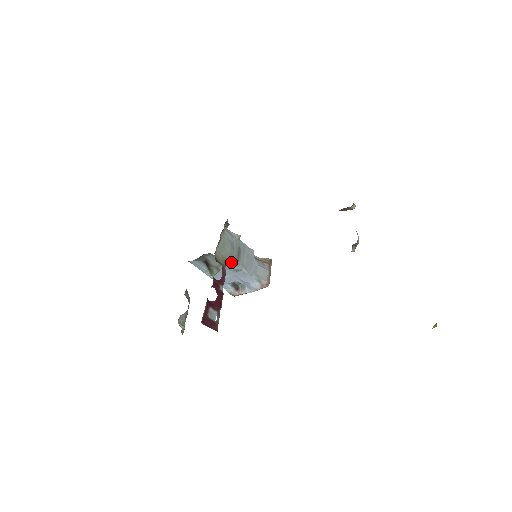
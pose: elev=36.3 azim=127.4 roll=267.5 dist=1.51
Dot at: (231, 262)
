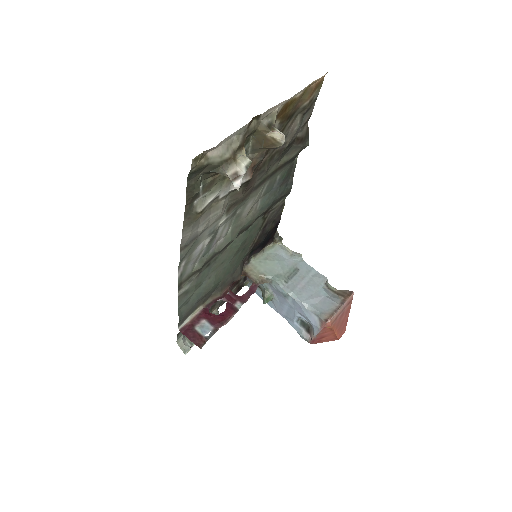
Dot at: (274, 282)
